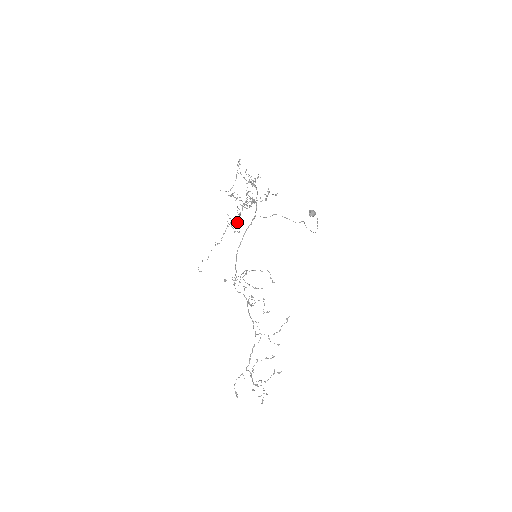
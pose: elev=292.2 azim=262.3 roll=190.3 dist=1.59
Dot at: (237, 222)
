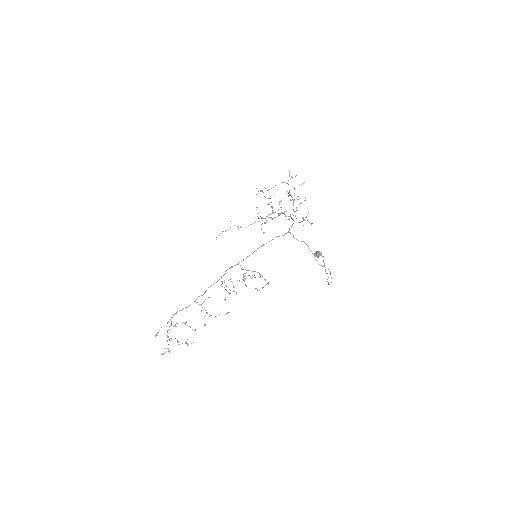
Dot at: (265, 222)
